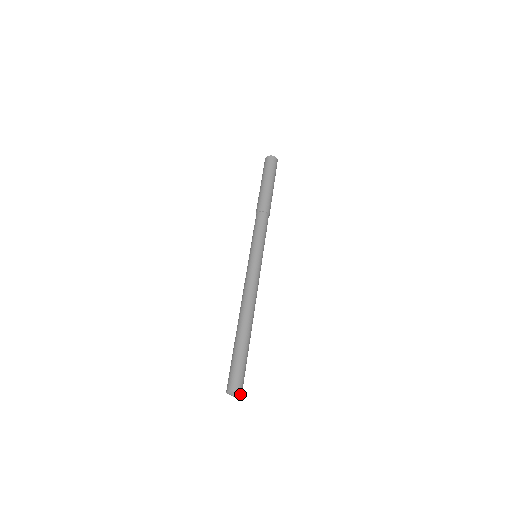
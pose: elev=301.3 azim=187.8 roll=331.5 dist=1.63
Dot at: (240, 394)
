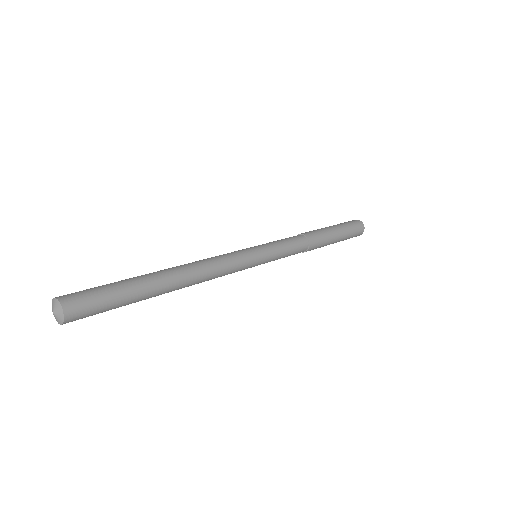
Dot at: (58, 302)
